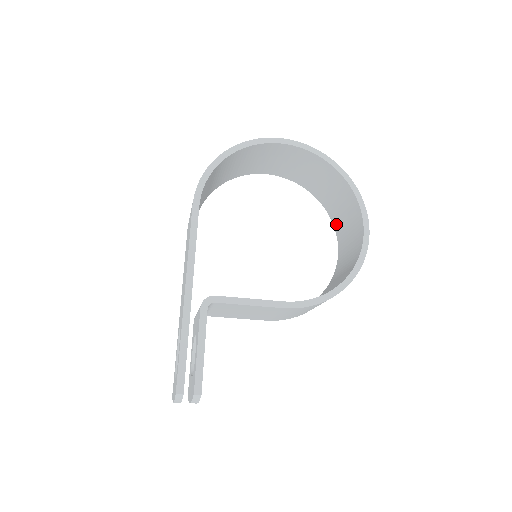
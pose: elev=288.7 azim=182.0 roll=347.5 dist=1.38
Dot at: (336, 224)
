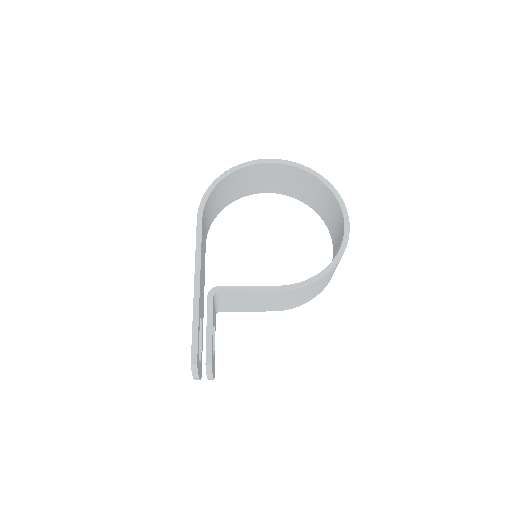
Dot at: (328, 225)
